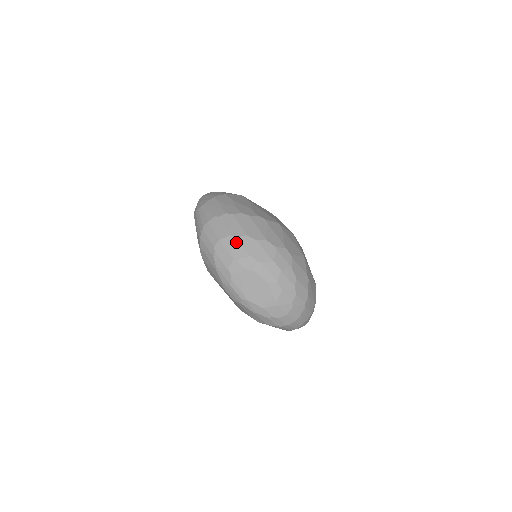
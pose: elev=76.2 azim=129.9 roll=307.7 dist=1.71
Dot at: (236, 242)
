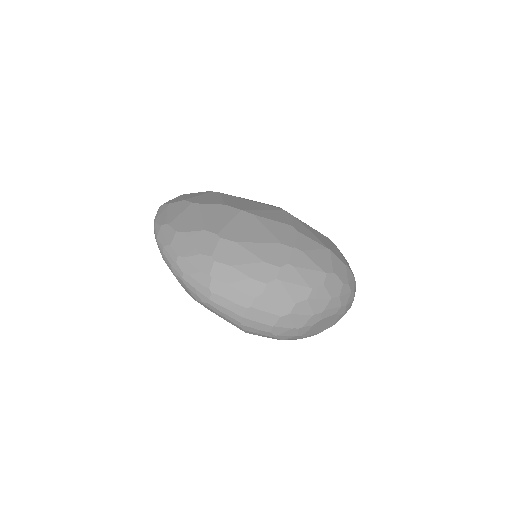
Dot at: (292, 317)
